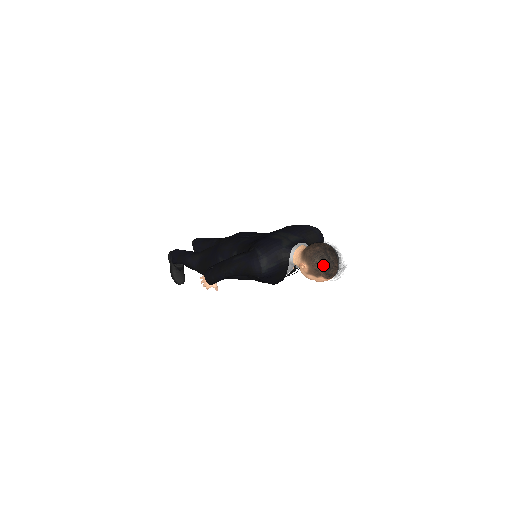
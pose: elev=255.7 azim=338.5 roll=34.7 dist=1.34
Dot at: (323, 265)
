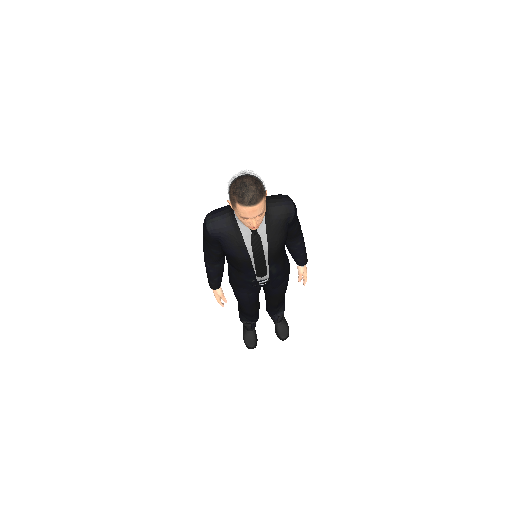
Dot at: (233, 186)
